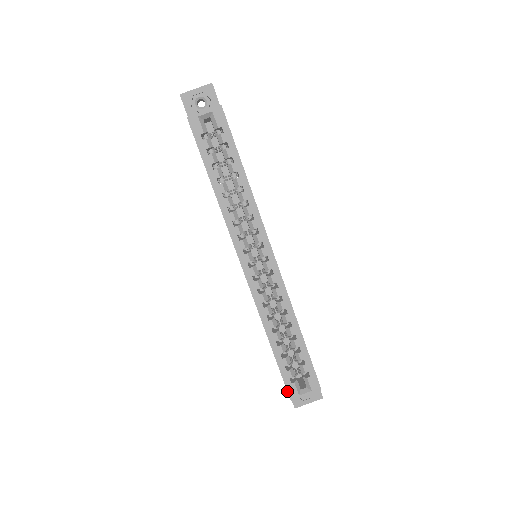
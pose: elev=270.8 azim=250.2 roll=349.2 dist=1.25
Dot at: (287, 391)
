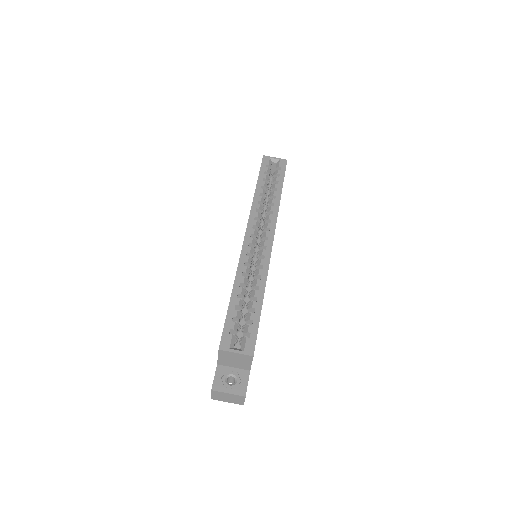
Dot at: (221, 338)
